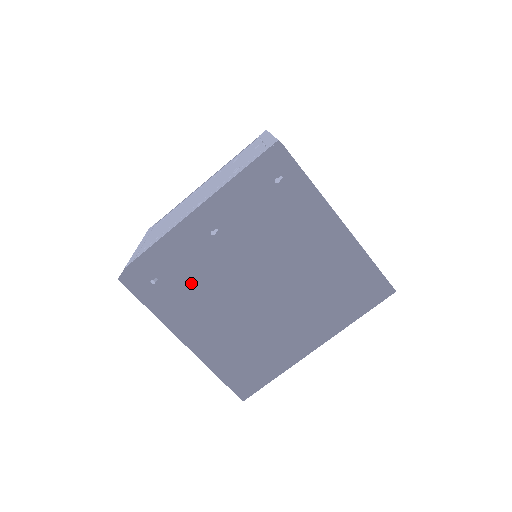
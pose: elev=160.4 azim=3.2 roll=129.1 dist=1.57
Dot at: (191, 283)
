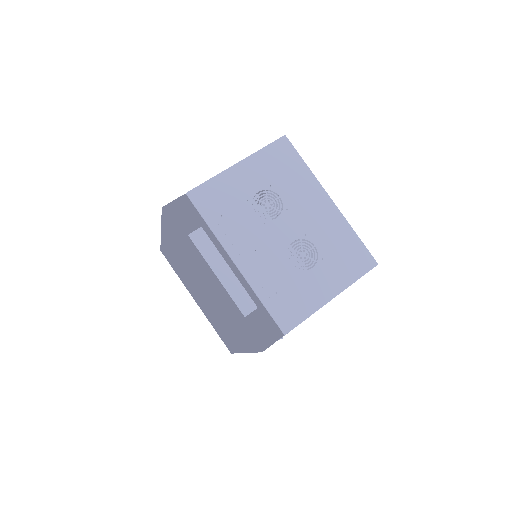
Dot at: (180, 270)
